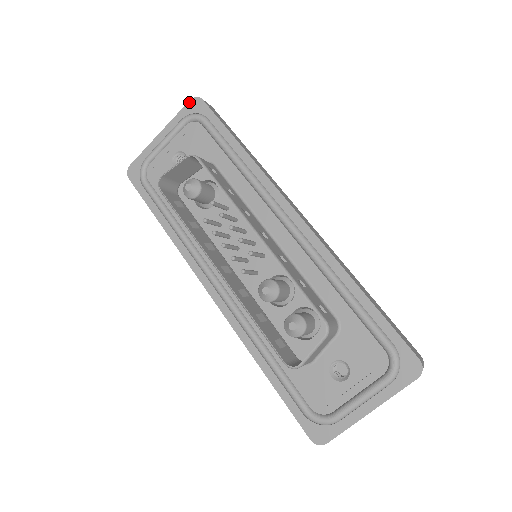
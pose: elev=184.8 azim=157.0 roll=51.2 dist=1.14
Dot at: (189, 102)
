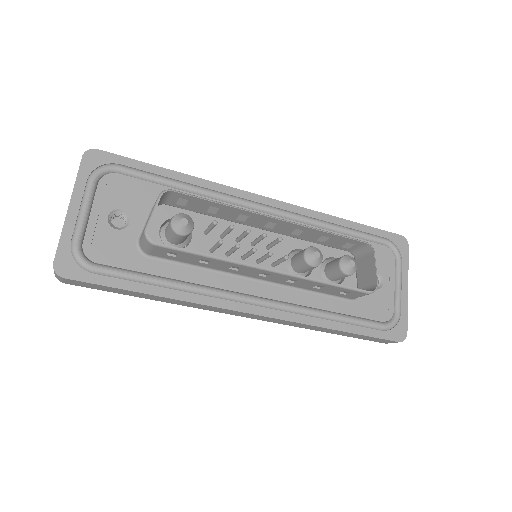
Dot at: (83, 158)
